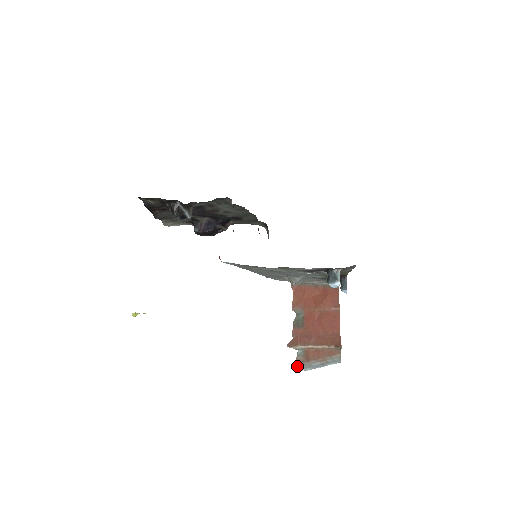
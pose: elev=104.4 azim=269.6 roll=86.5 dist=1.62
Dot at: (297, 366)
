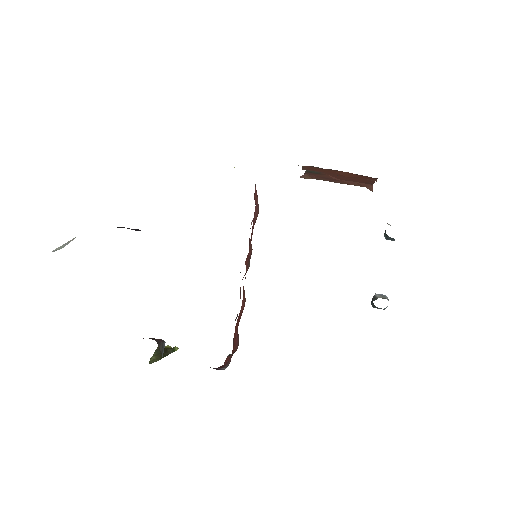
Dot at: occluded
